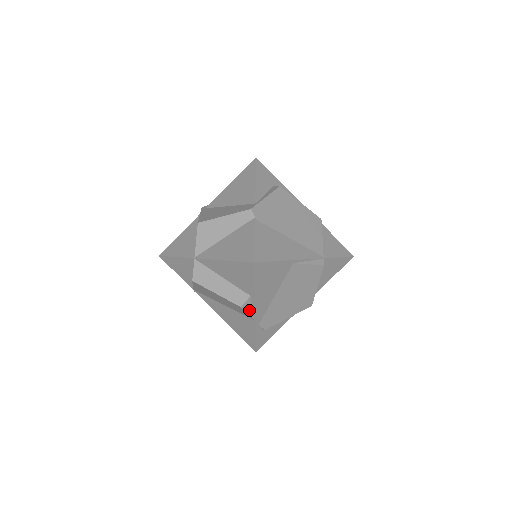
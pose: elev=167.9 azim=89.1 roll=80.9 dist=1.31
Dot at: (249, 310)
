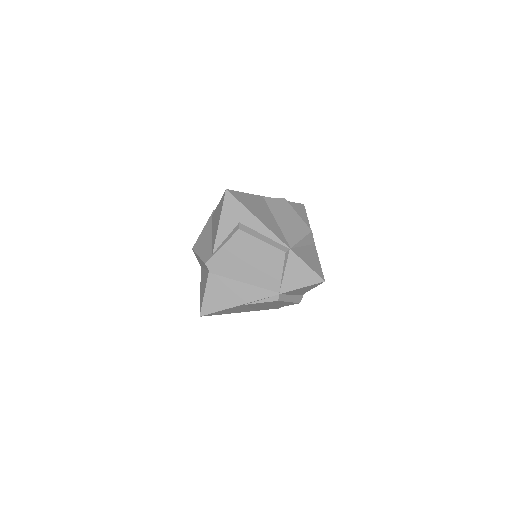
Dot at: occluded
